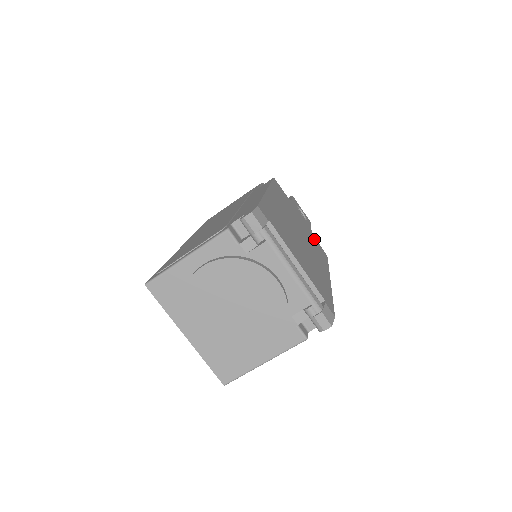
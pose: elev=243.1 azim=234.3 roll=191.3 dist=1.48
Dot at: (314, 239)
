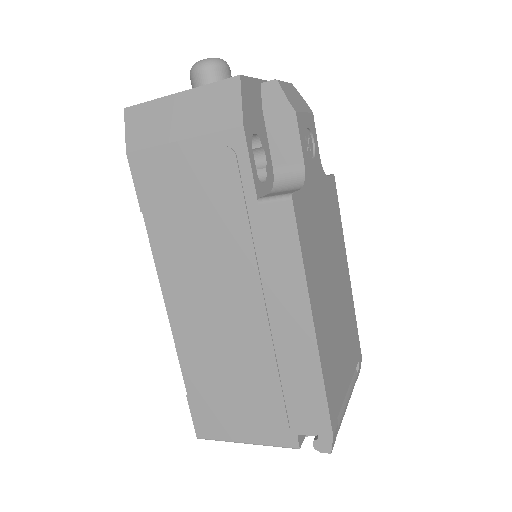
Dot at: (328, 192)
